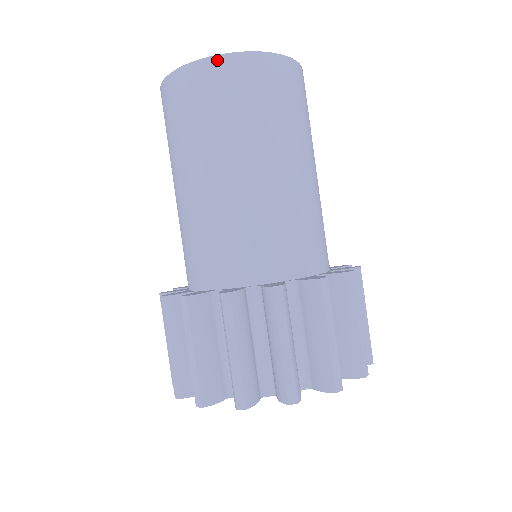
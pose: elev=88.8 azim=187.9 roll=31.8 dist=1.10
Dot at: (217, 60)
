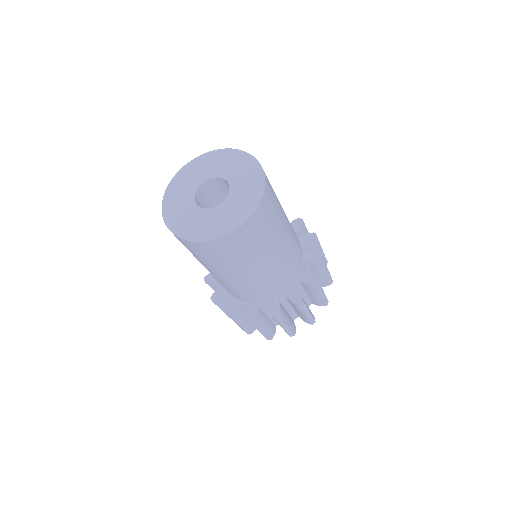
Dot at: (210, 243)
